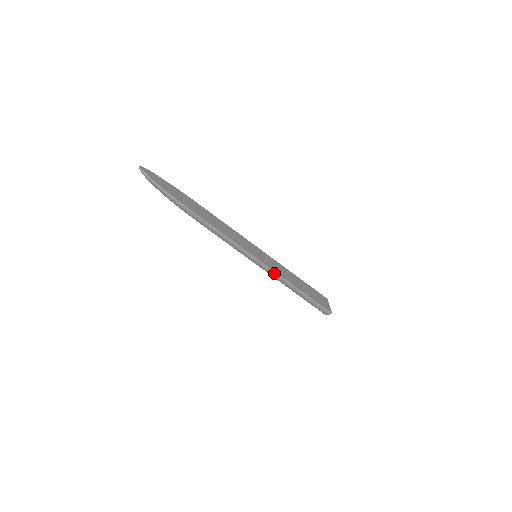
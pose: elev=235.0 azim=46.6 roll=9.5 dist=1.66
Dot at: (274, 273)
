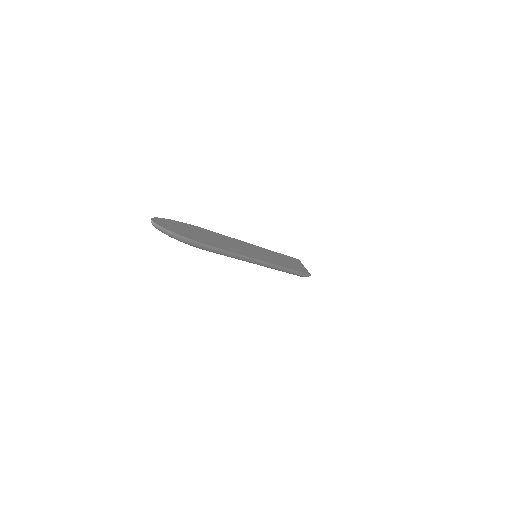
Dot at: (274, 266)
